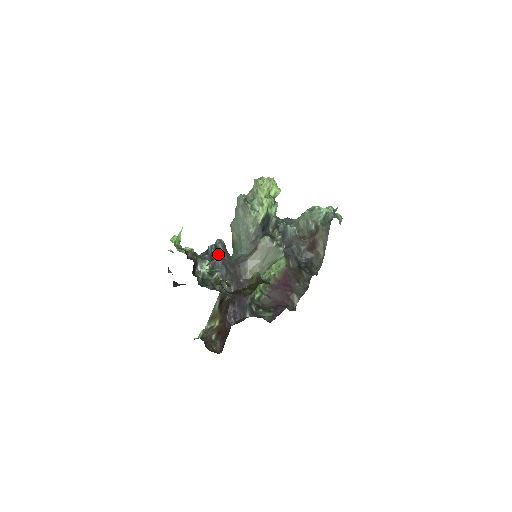
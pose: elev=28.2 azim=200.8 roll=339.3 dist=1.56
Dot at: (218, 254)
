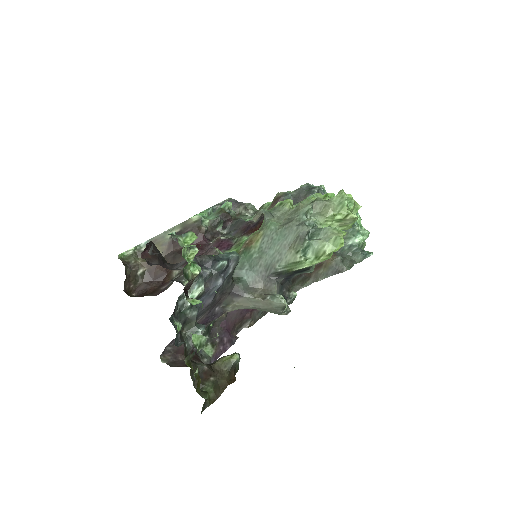
Dot at: (221, 281)
